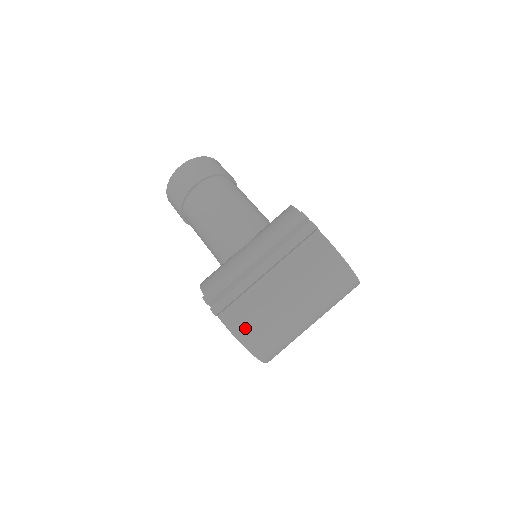
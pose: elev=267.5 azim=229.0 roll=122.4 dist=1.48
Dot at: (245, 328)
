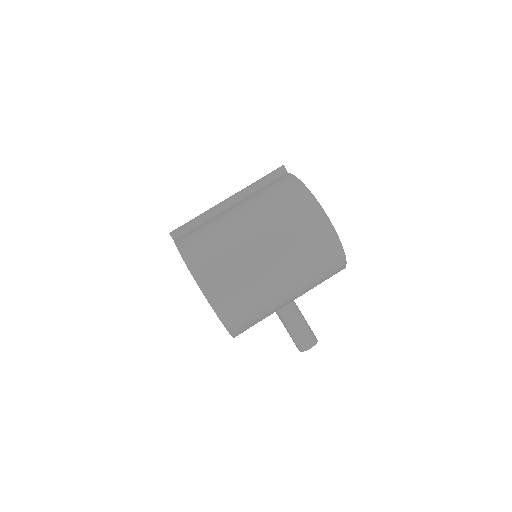
Dot at: (191, 243)
